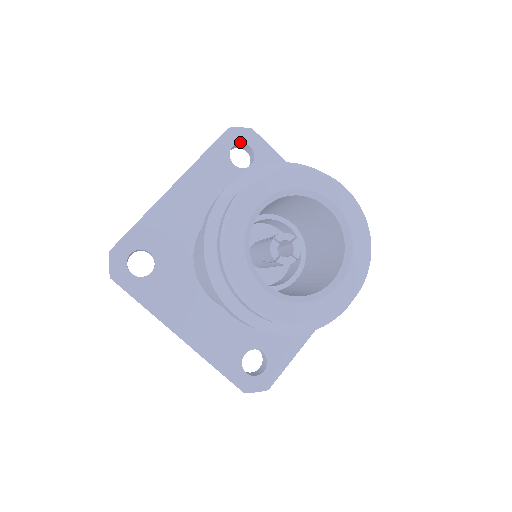
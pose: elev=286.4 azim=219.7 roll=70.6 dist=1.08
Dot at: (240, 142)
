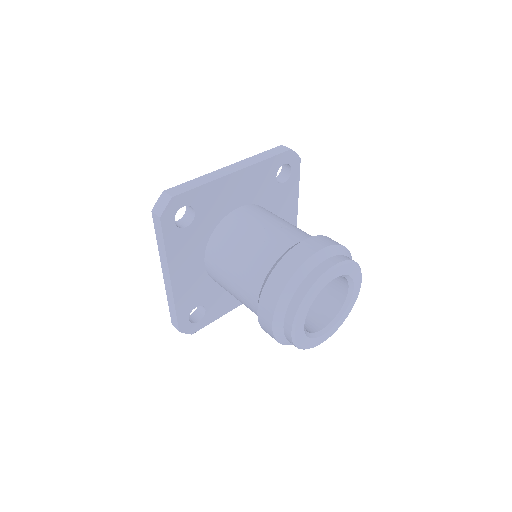
Dot at: (175, 213)
